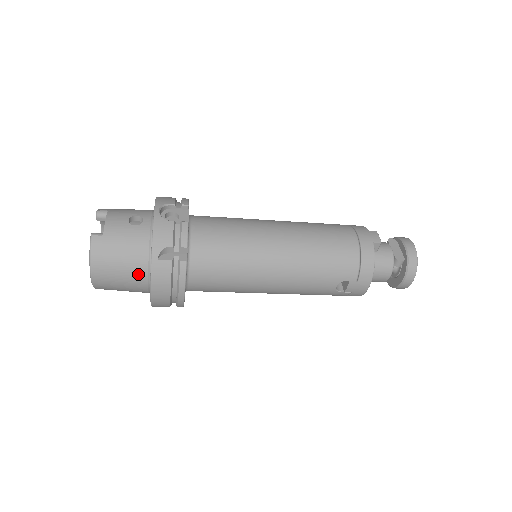
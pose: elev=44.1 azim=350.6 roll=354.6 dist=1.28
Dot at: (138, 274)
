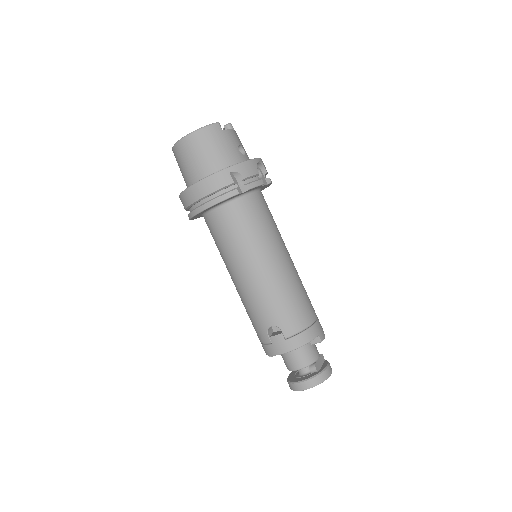
Dot at: (207, 167)
